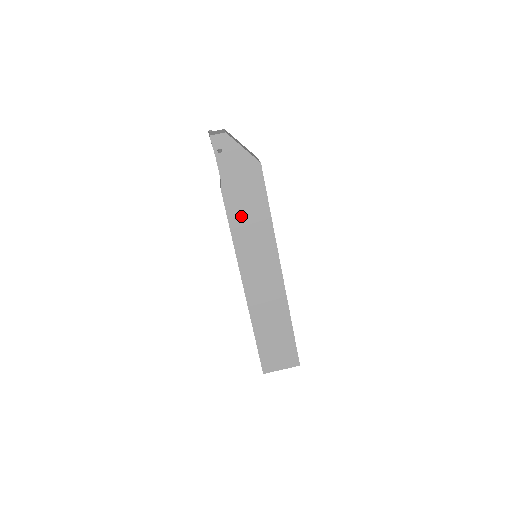
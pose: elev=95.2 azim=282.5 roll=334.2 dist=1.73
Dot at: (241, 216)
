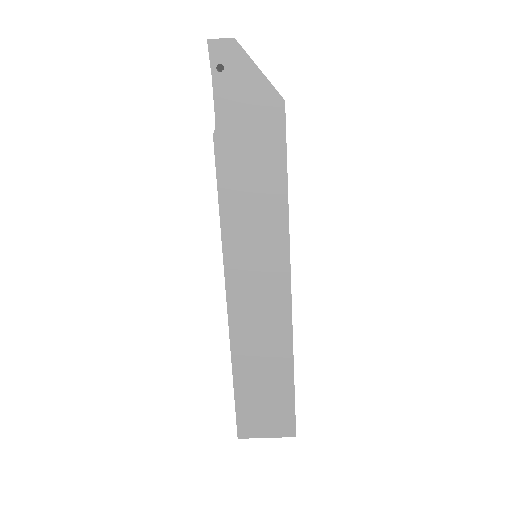
Dot at: (239, 185)
